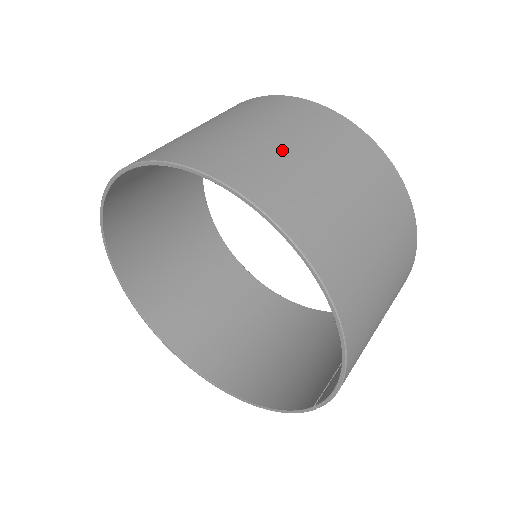
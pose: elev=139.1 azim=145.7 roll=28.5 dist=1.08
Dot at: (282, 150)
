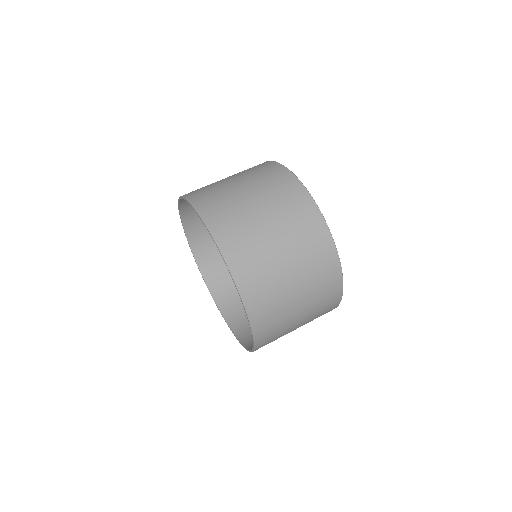
Dot at: (226, 183)
